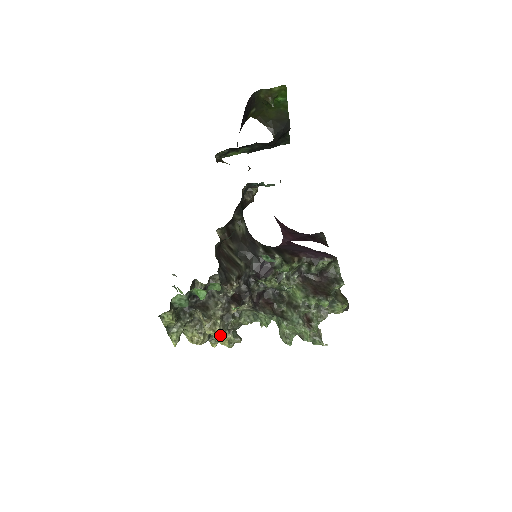
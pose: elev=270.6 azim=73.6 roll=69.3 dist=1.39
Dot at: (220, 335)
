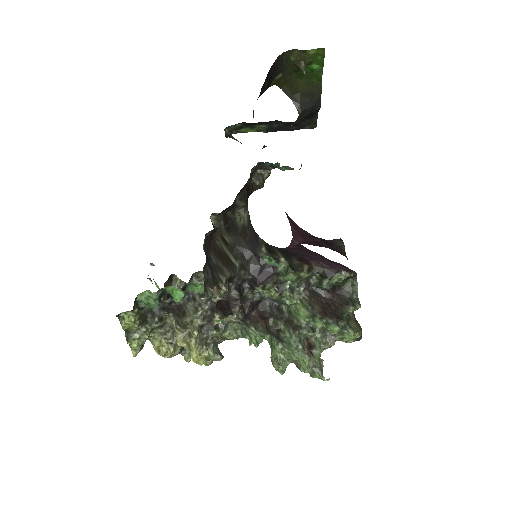
Dot at: (195, 350)
